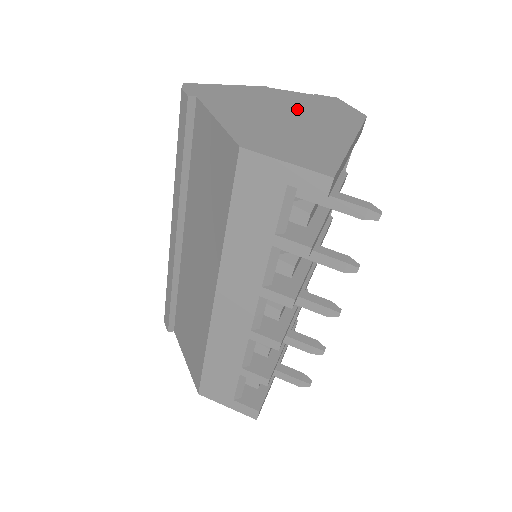
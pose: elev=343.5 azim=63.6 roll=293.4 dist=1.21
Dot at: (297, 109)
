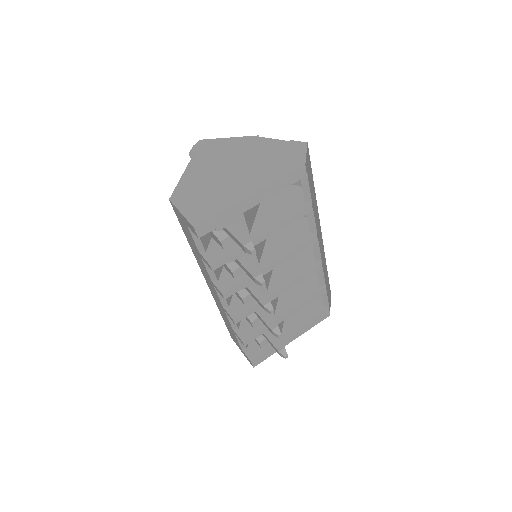
Dot at: (251, 161)
